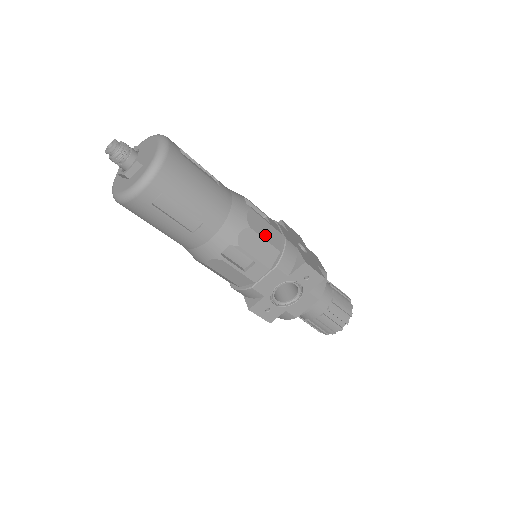
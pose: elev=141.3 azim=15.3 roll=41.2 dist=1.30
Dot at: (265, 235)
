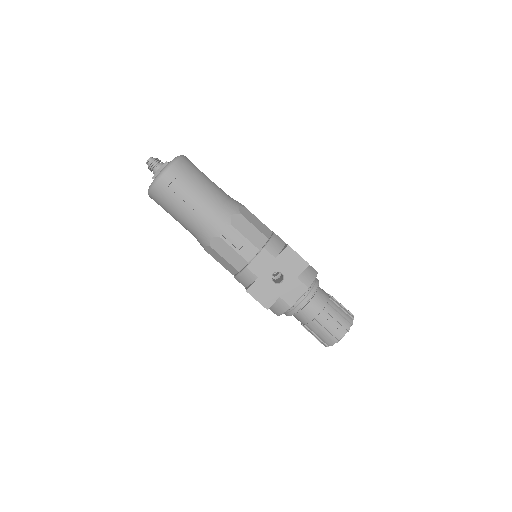
Dot at: (226, 256)
